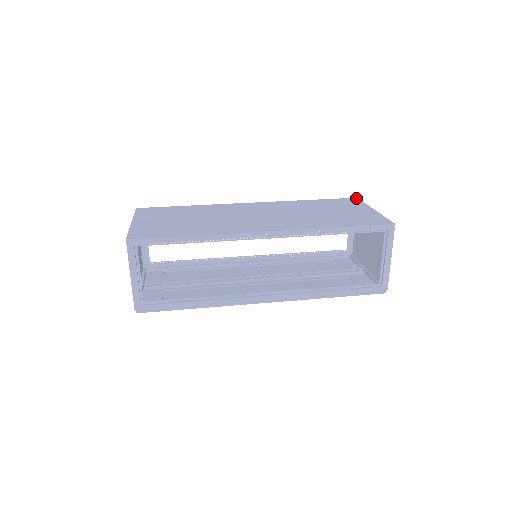
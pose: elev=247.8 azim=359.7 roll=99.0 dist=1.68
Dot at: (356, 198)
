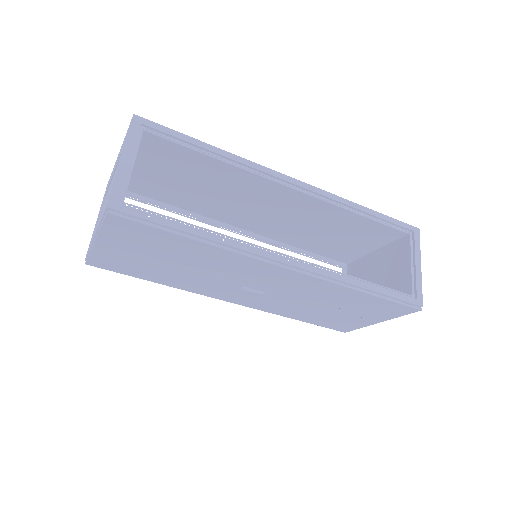
Dot at: (347, 262)
